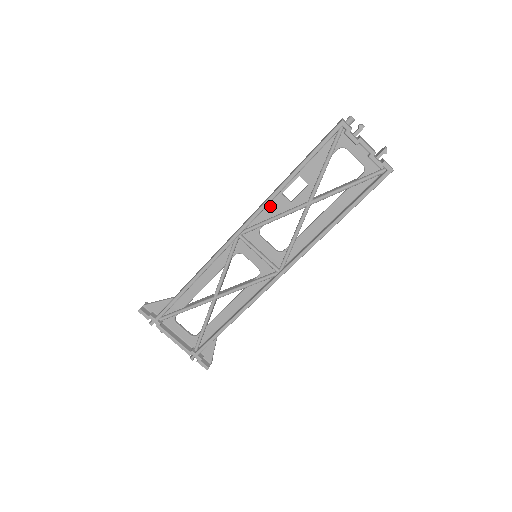
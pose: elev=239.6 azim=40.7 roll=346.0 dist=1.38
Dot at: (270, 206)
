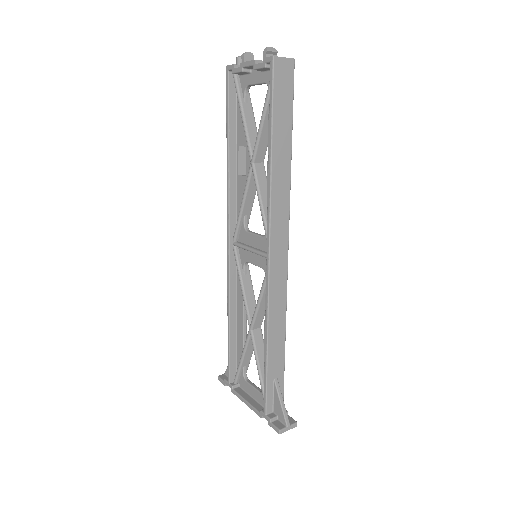
Dot at: (238, 194)
